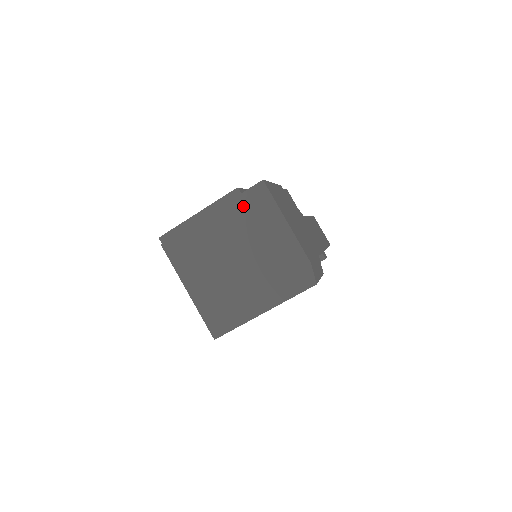
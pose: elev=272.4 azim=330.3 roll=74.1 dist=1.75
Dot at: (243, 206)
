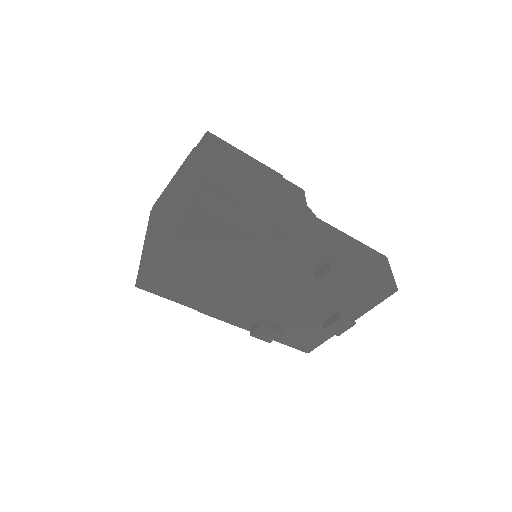
Dot at: (191, 158)
